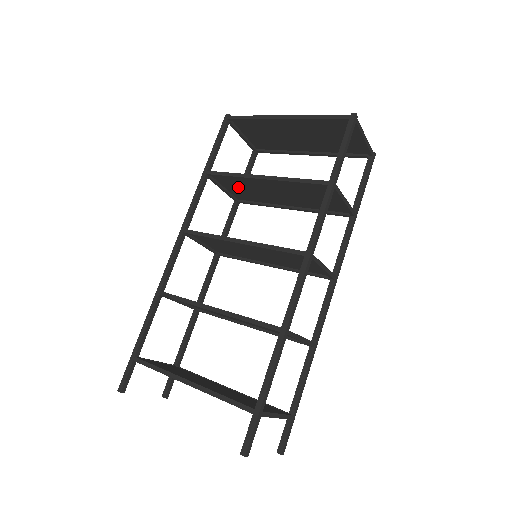
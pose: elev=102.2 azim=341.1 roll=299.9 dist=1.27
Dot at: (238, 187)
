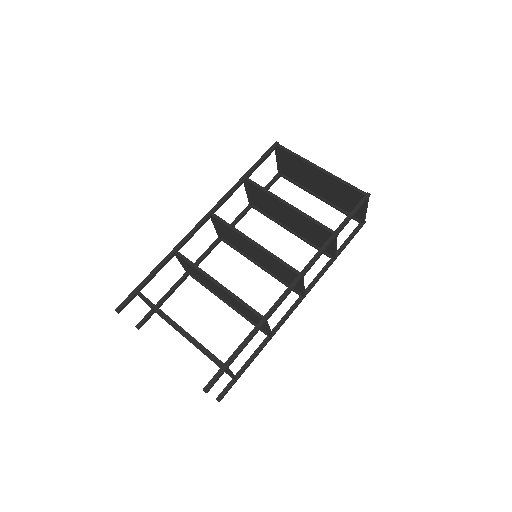
Dot at: (261, 198)
